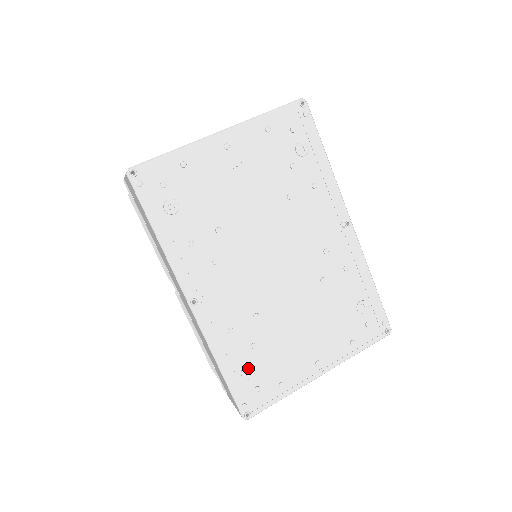
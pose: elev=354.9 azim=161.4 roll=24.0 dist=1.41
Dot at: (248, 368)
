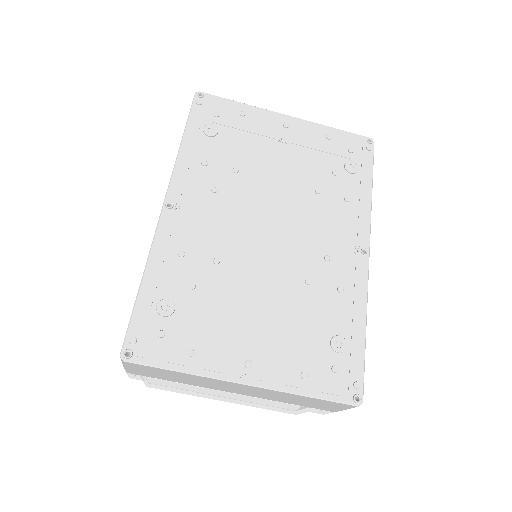
Dot at: (169, 303)
